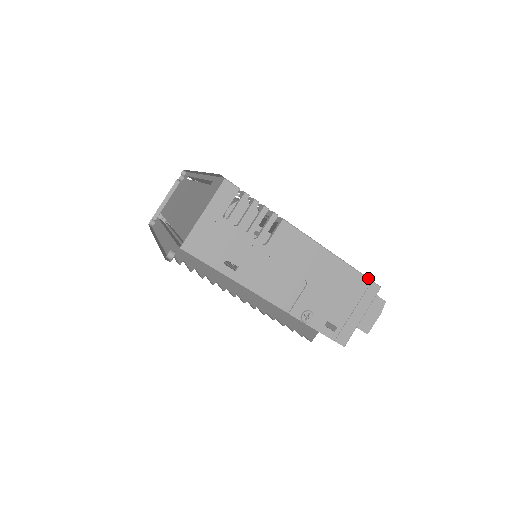
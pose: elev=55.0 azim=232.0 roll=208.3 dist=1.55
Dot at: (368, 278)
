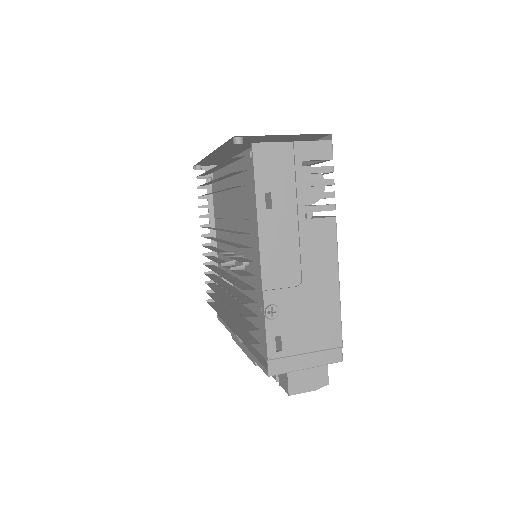
Dot at: (342, 340)
